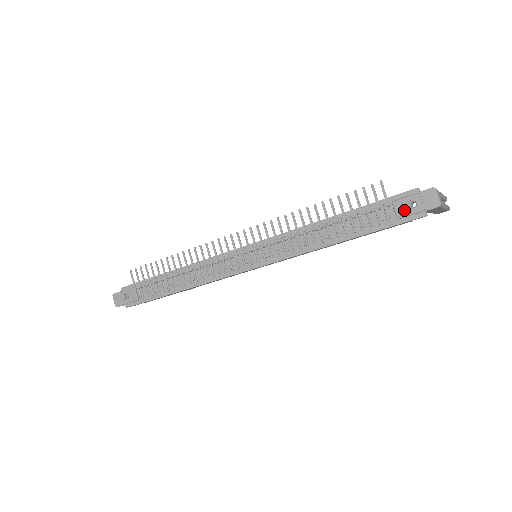
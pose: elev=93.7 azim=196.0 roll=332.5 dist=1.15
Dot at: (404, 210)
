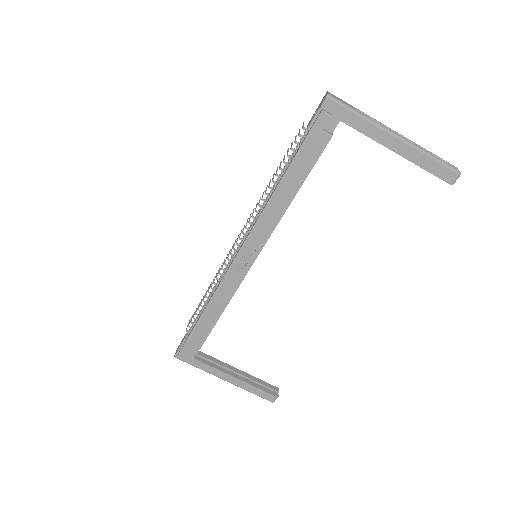
Dot at: (311, 121)
